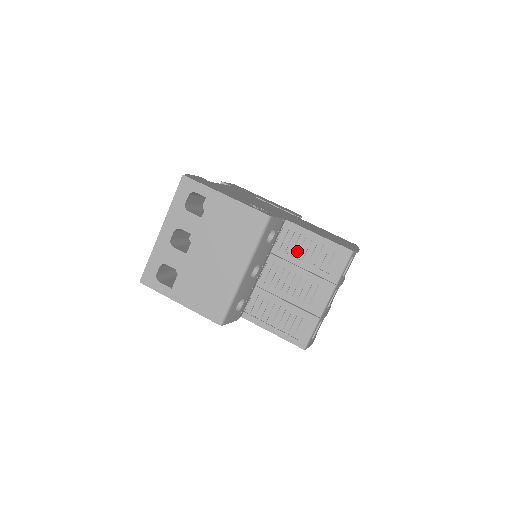
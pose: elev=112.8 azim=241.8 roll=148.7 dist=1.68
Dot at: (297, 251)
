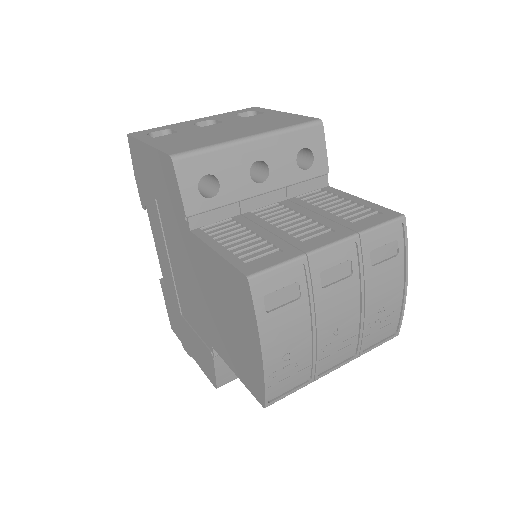
Dot at: (323, 205)
